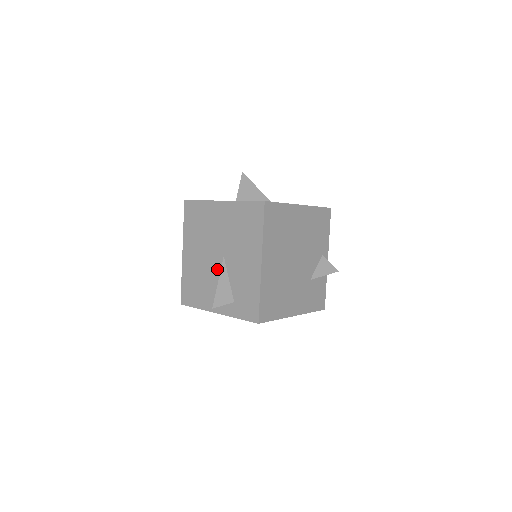
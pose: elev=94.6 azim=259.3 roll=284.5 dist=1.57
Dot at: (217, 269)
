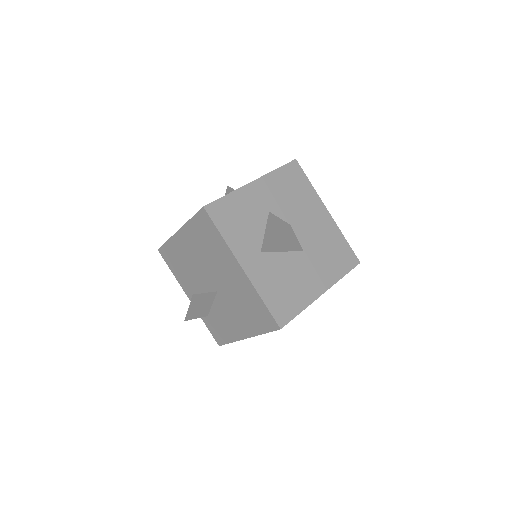
Dot at: (206, 287)
